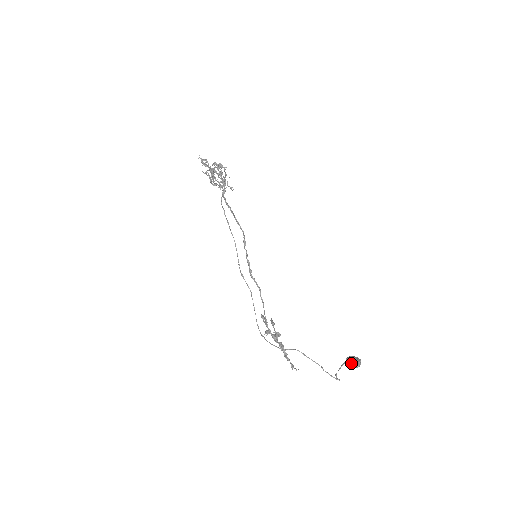
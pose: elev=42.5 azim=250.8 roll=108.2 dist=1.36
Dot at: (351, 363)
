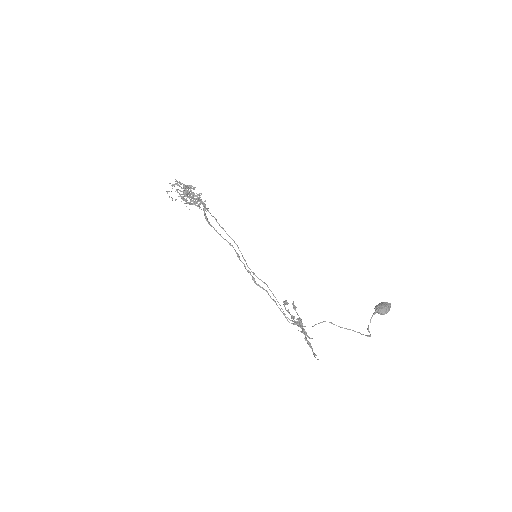
Dot at: (379, 313)
